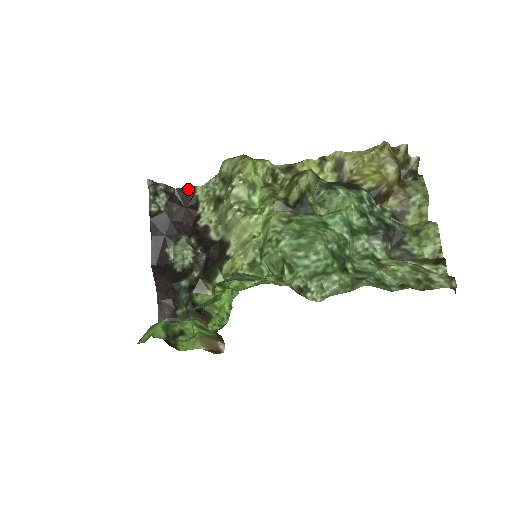
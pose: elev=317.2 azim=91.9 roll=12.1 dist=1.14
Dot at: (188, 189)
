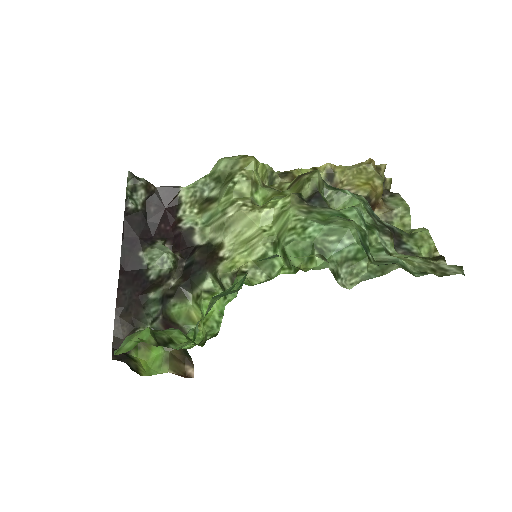
Dot at: (171, 188)
